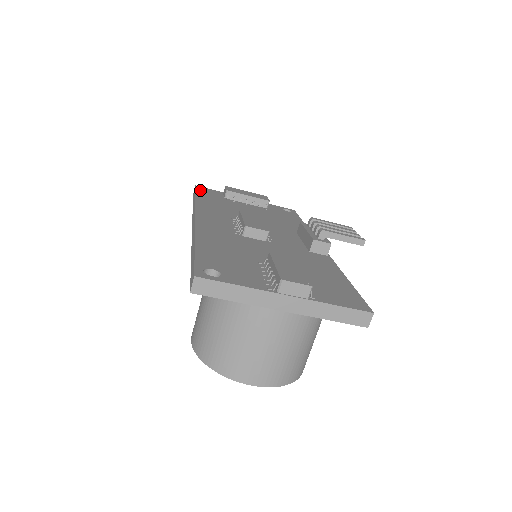
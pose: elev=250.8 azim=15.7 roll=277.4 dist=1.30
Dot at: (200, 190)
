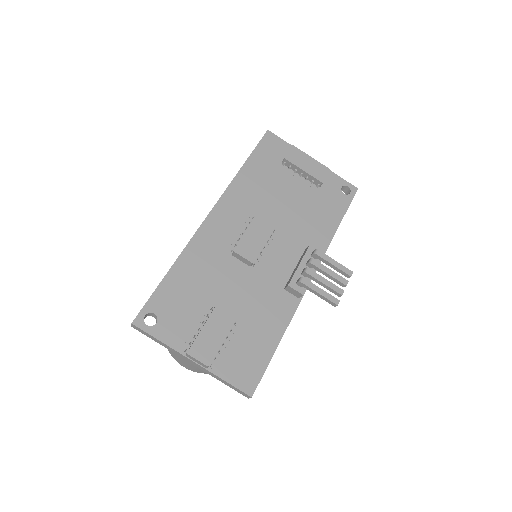
Dot at: (264, 144)
